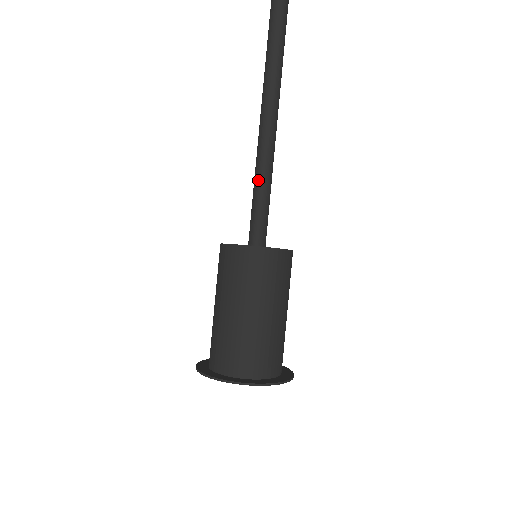
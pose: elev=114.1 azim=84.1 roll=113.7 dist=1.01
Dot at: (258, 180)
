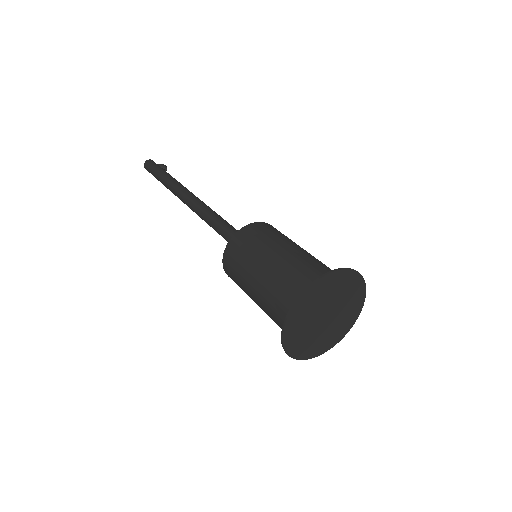
Dot at: (219, 222)
